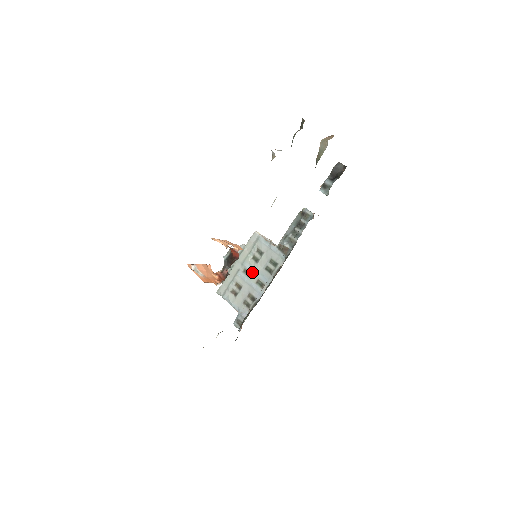
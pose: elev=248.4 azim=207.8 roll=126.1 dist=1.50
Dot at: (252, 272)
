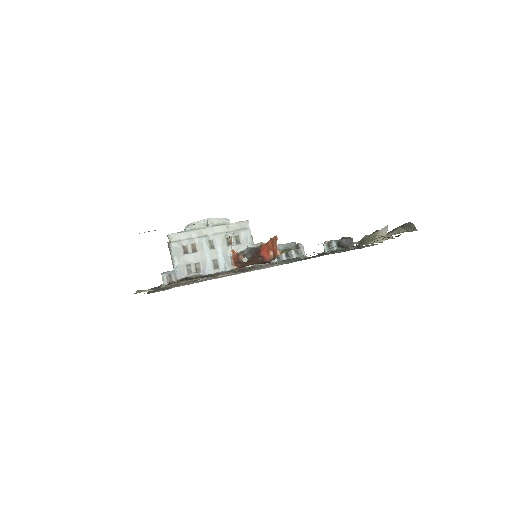
Dot at: (217, 249)
